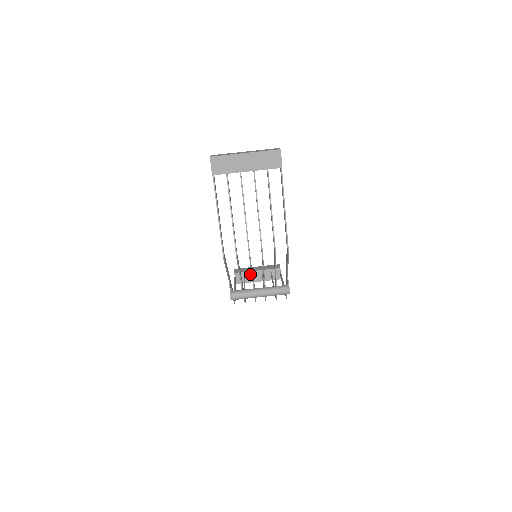
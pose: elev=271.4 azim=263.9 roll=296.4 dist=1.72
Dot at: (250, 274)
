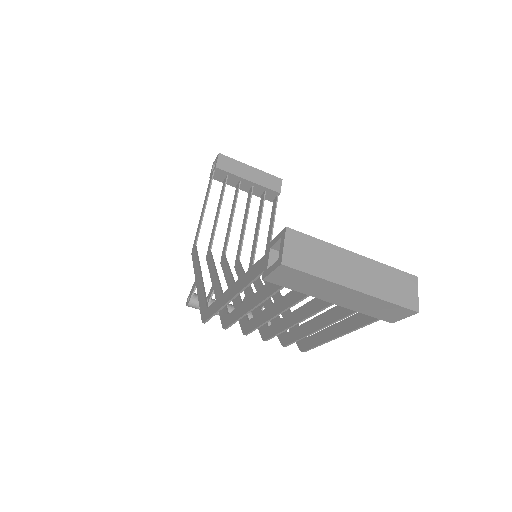
Dot at: (236, 179)
